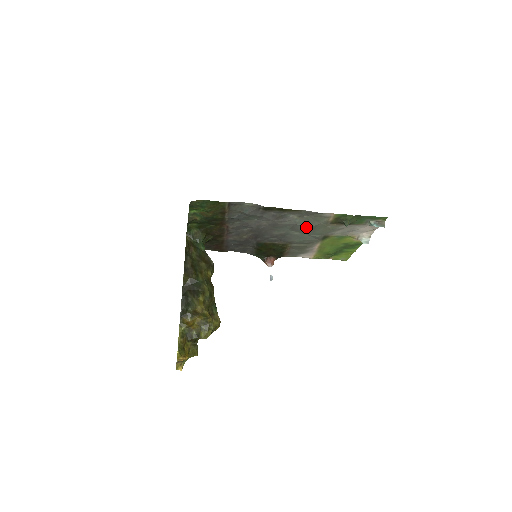
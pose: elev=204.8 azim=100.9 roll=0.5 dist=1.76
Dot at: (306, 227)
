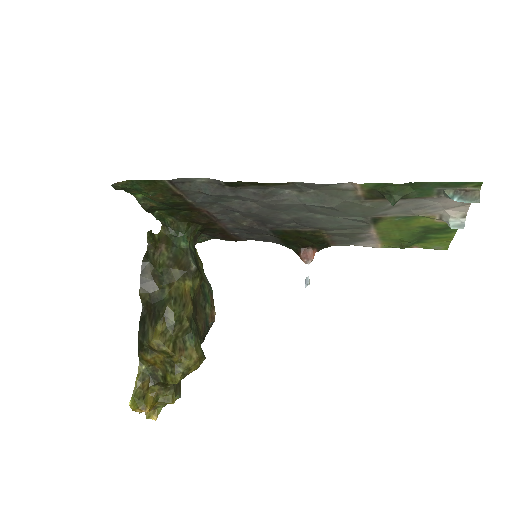
Dot at: (325, 207)
